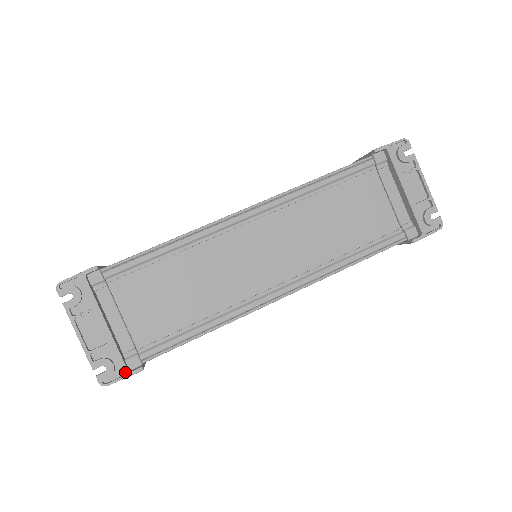
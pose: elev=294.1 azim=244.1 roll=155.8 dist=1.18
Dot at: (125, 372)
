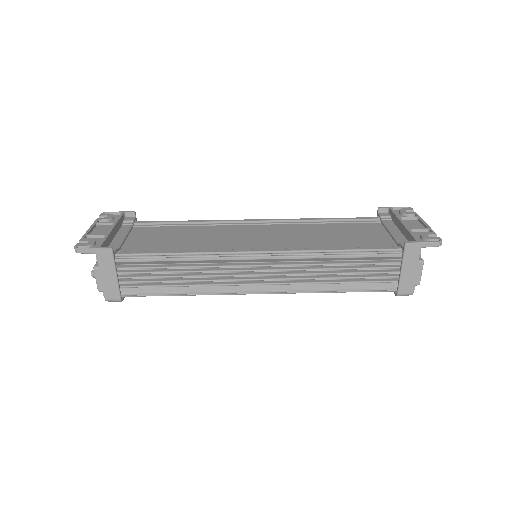
Dot at: (98, 246)
